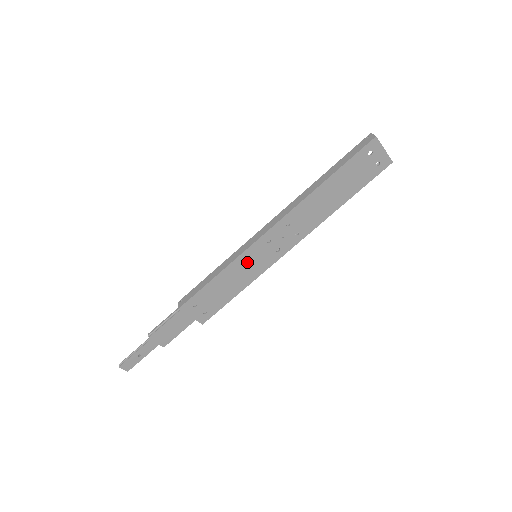
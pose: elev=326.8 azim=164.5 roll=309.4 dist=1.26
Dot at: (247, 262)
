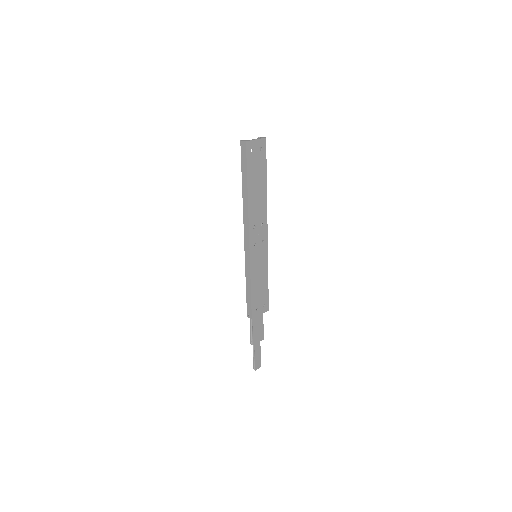
Dot at: (256, 265)
